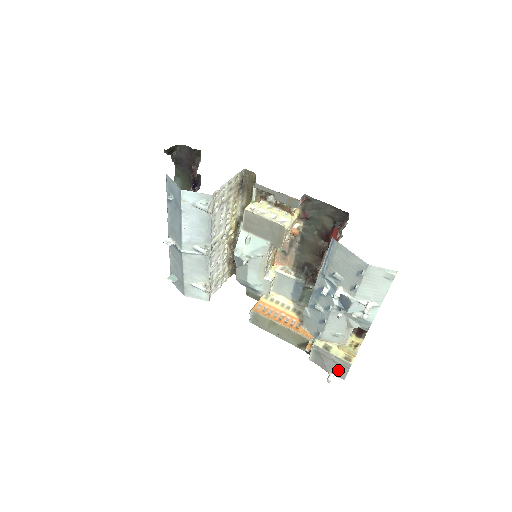
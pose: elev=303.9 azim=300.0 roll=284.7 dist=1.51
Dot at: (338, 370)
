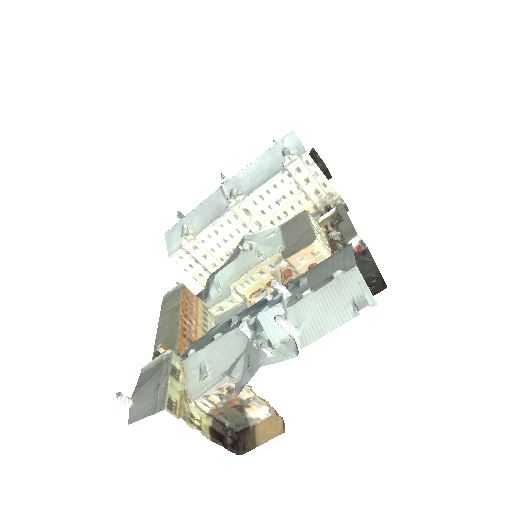
Dot at: (143, 404)
